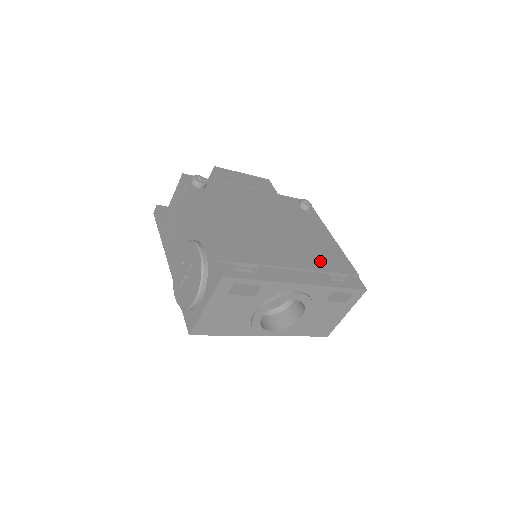
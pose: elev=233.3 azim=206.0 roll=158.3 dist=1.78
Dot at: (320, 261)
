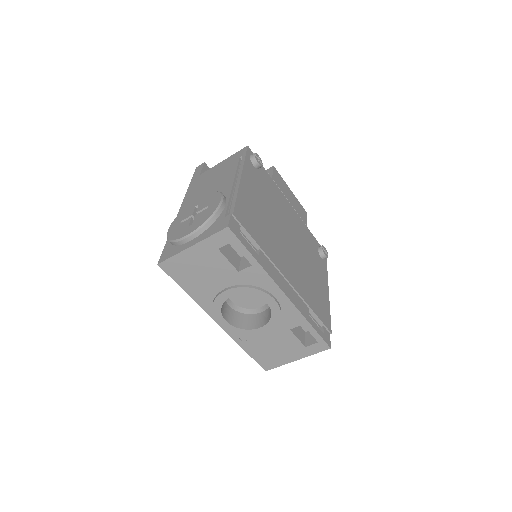
Dot at: (308, 294)
